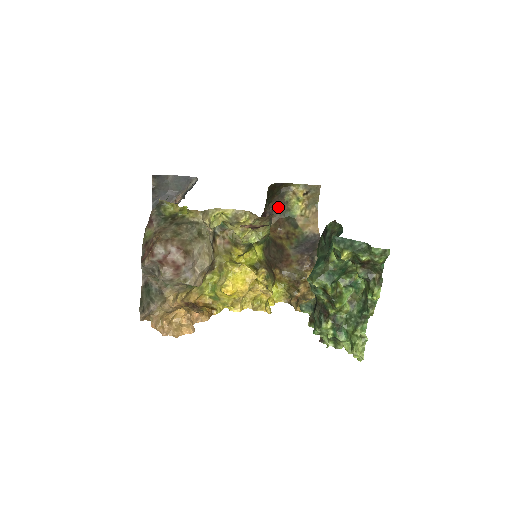
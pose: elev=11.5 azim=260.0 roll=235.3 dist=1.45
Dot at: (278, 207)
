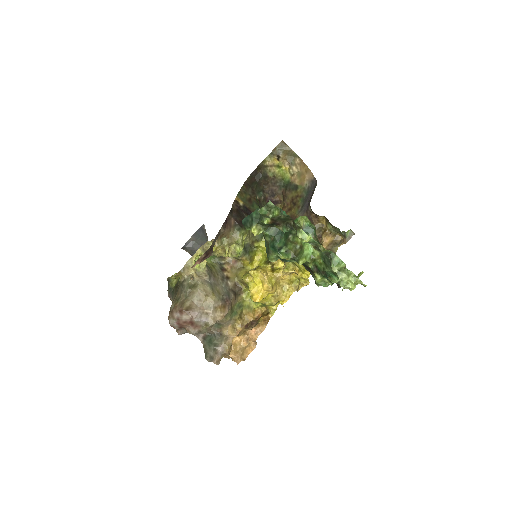
Dot at: (273, 186)
